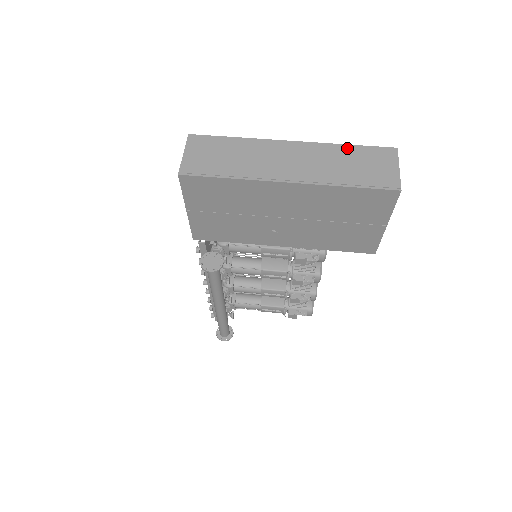
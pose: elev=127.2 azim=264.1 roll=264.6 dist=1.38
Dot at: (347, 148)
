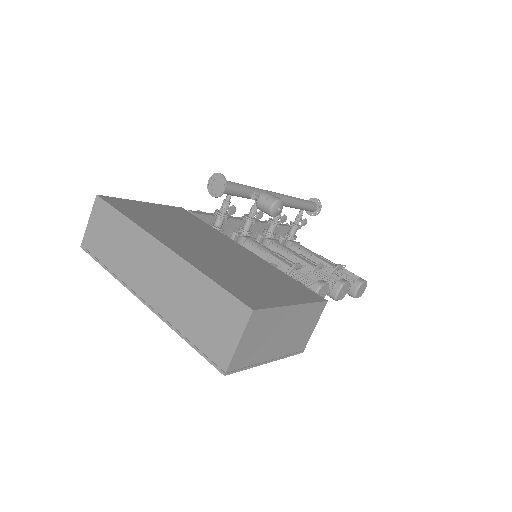
Dot at: (204, 282)
